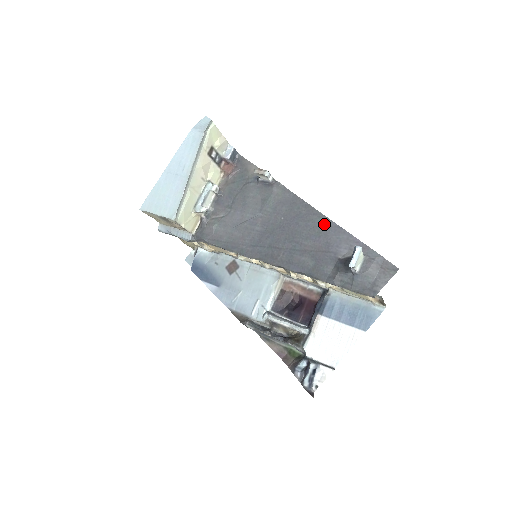
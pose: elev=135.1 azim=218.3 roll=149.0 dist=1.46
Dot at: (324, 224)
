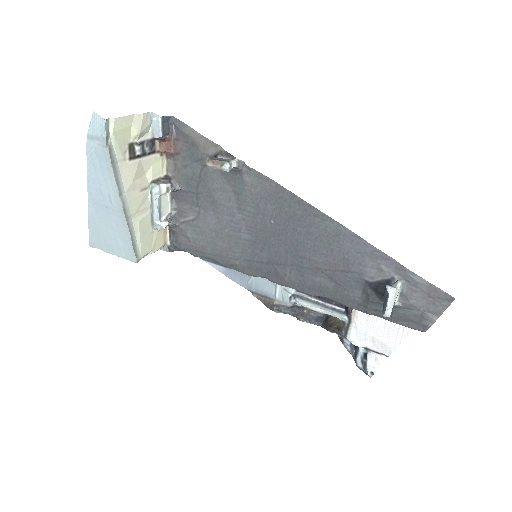
Dot at: (333, 231)
